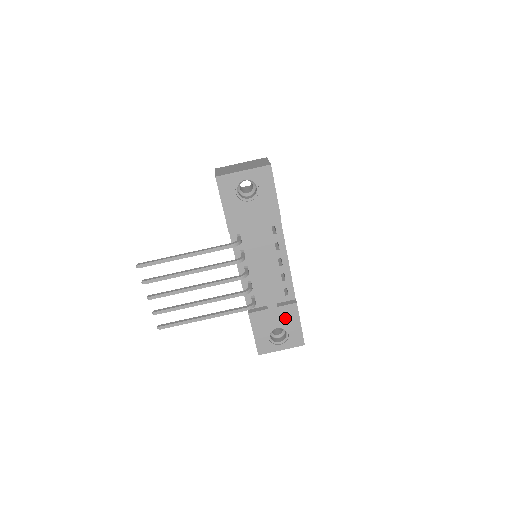
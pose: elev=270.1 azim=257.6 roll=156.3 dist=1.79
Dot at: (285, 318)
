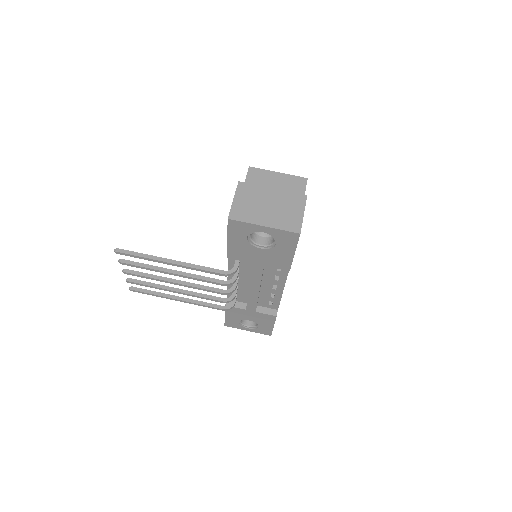
Dot at: (260, 319)
